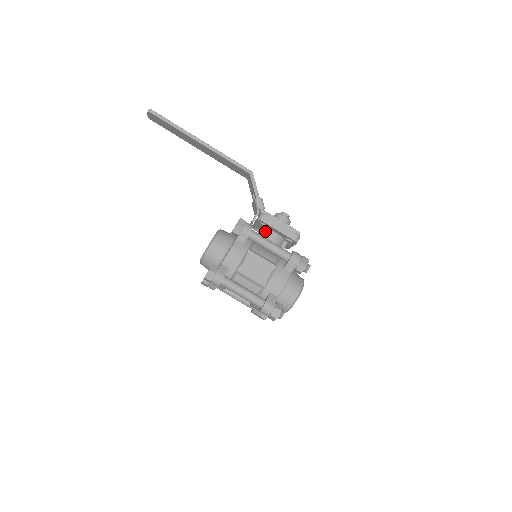
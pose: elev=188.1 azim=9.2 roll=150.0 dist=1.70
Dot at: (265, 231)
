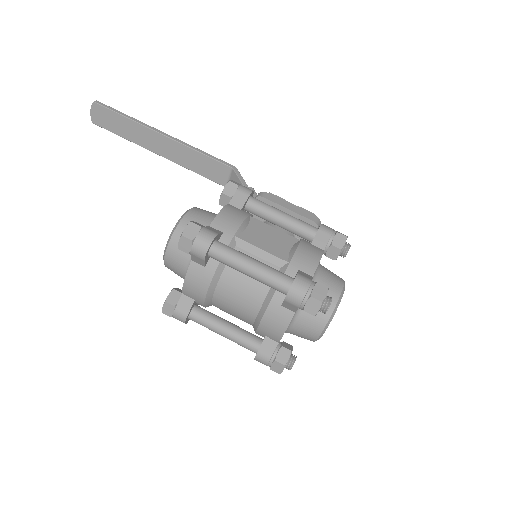
Dot at: (266, 222)
